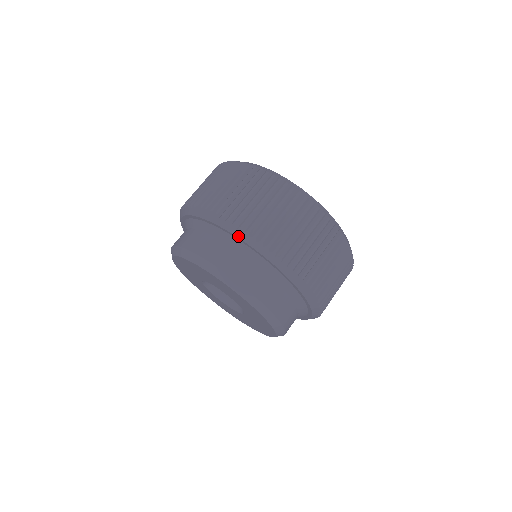
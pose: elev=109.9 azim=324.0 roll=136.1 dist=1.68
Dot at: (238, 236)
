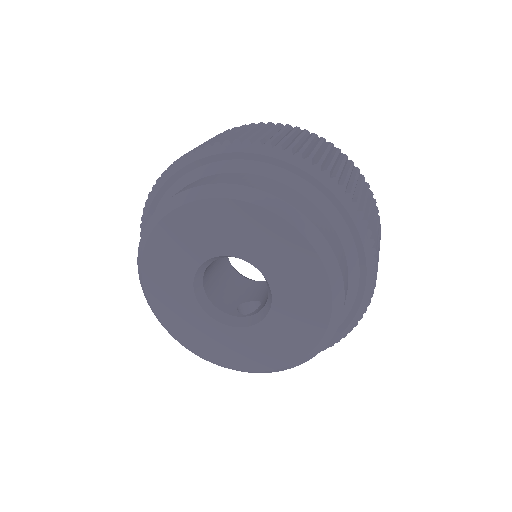
Dot at: (304, 169)
